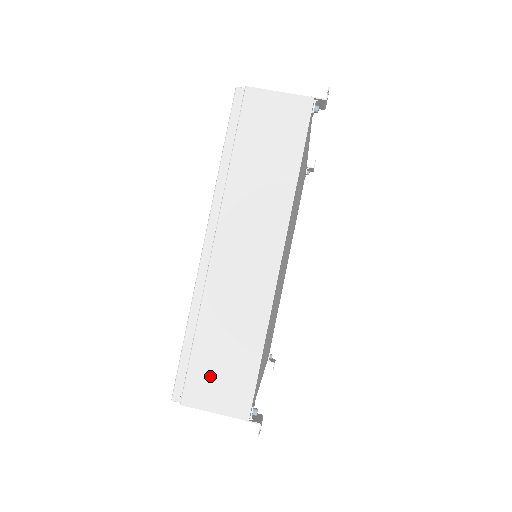
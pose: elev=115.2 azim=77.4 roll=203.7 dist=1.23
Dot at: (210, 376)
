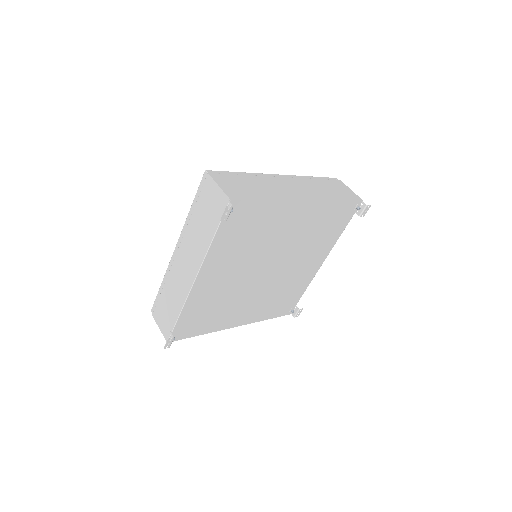
Dot at: (233, 182)
